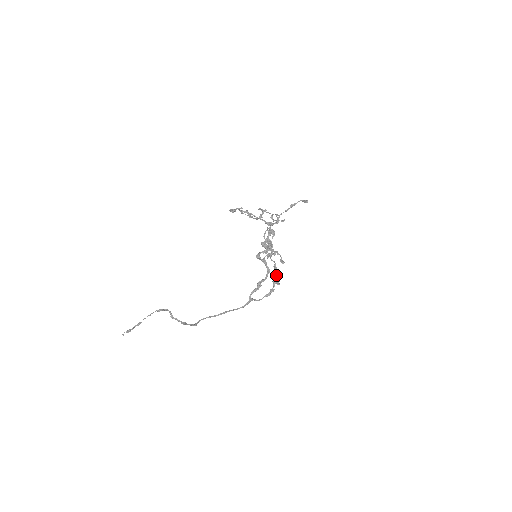
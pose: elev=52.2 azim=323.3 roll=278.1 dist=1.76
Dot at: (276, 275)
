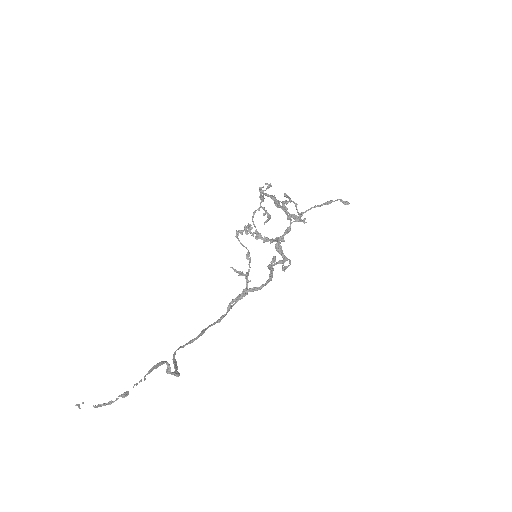
Dot at: occluded
